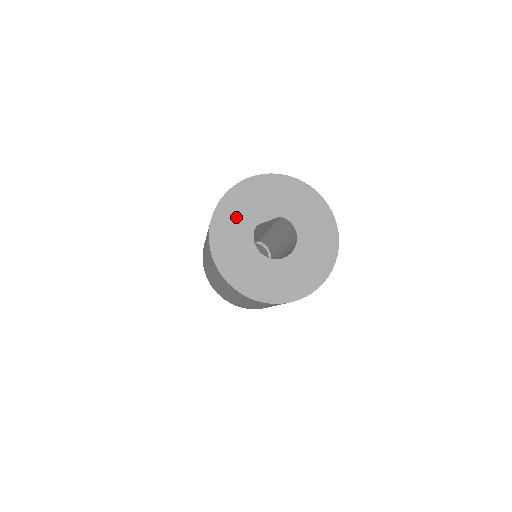
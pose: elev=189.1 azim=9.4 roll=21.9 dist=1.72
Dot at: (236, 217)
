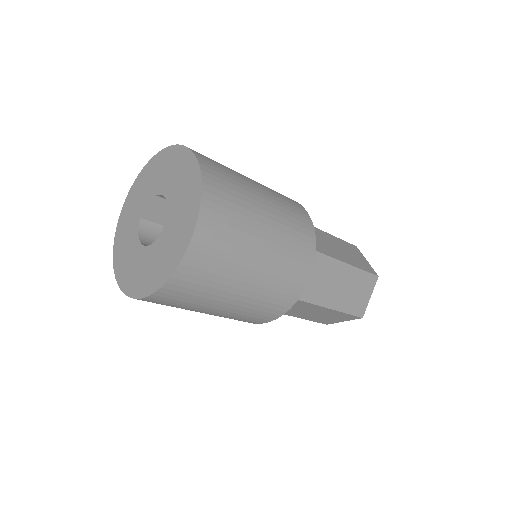
Dot at: (128, 221)
